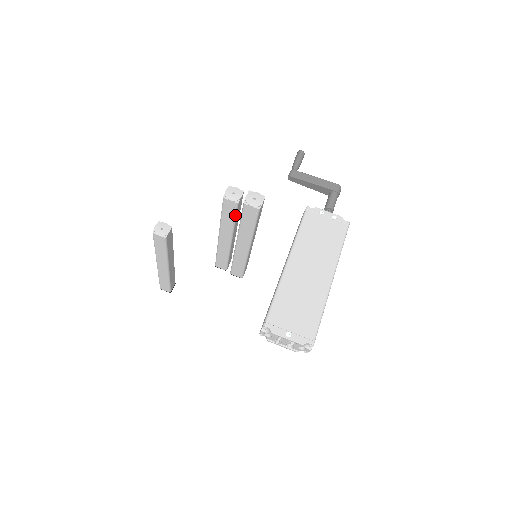
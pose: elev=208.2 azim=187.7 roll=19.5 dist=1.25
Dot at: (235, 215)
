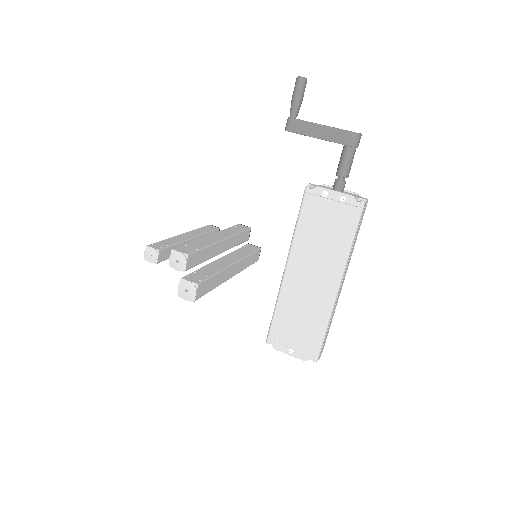
Dot at: (196, 265)
